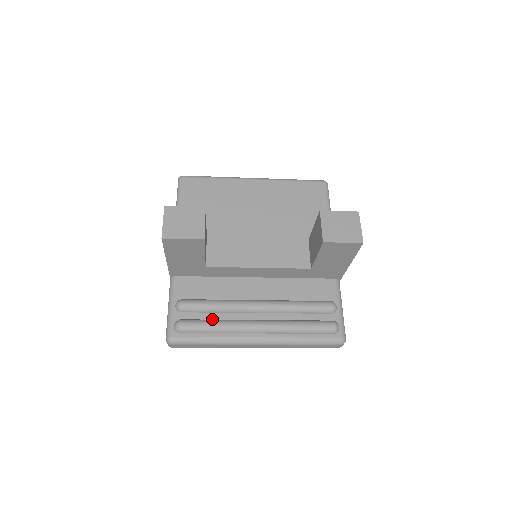
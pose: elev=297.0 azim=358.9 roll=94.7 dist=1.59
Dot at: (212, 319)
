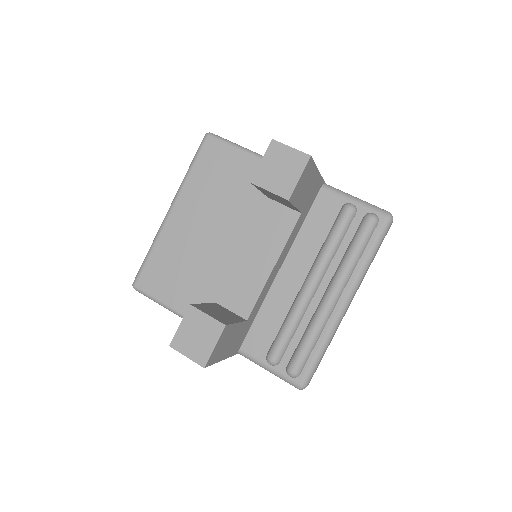
Dot at: (301, 337)
